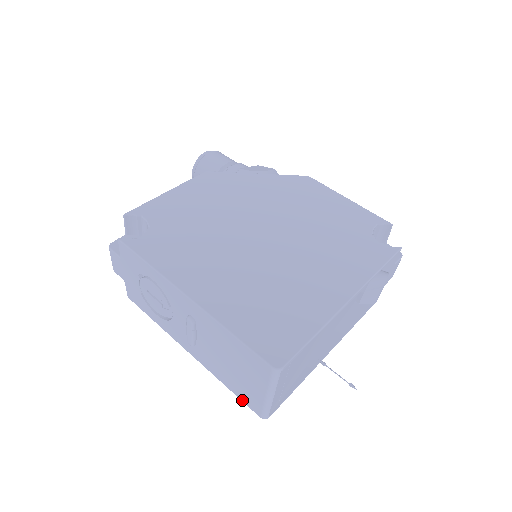
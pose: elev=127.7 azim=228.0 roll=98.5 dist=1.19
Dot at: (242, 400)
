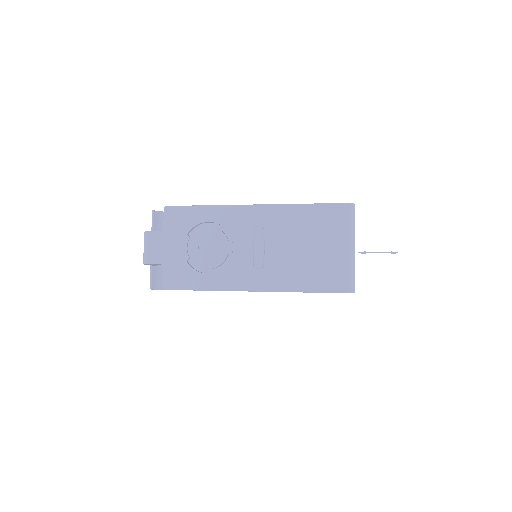
Dot at: (326, 290)
